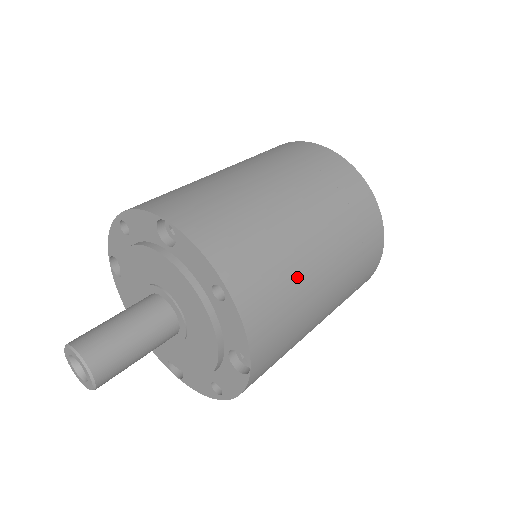
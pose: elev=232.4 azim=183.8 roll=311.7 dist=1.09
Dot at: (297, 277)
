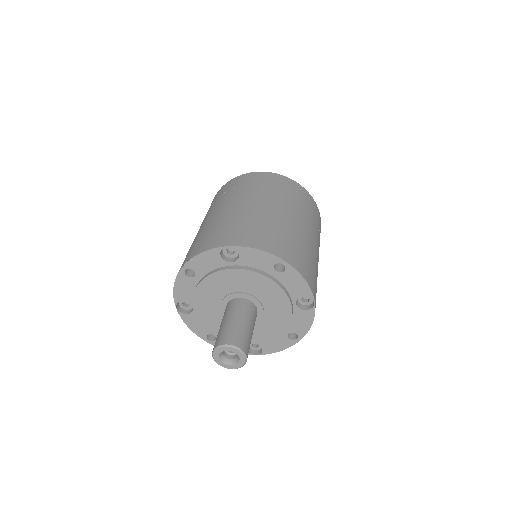
Dot at: (303, 243)
